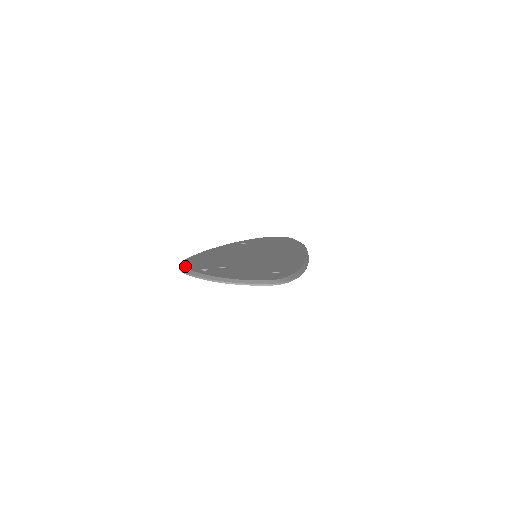
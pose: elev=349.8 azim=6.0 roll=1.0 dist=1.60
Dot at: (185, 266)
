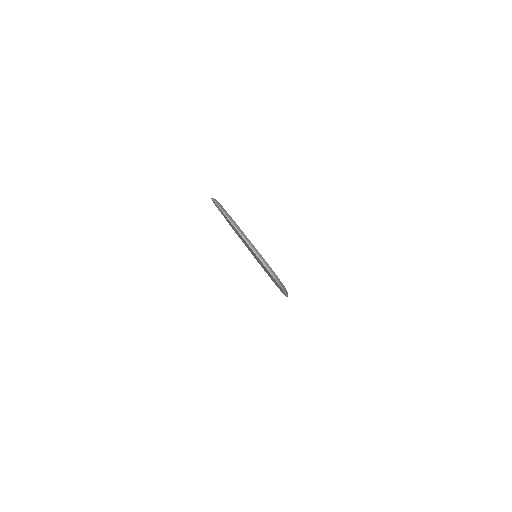
Dot at: occluded
